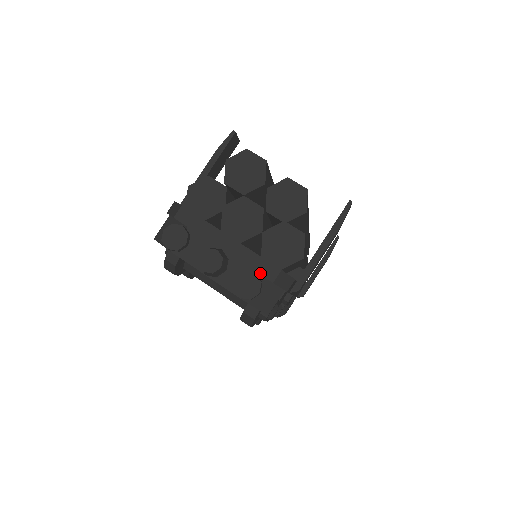
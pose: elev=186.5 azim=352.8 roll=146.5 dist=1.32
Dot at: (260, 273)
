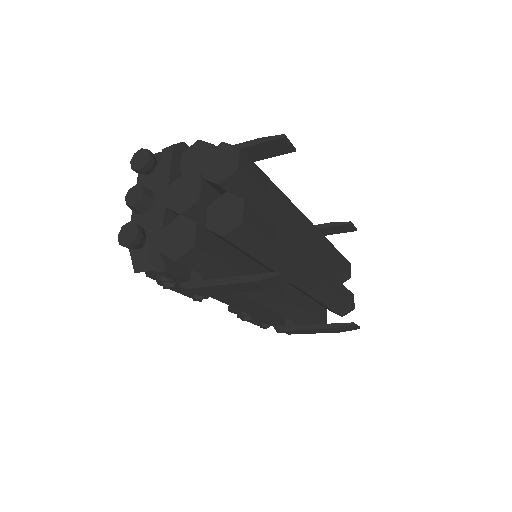
Dot at: (150, 239)
